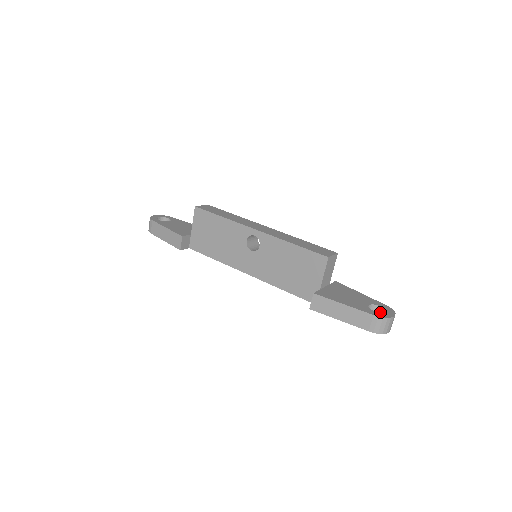
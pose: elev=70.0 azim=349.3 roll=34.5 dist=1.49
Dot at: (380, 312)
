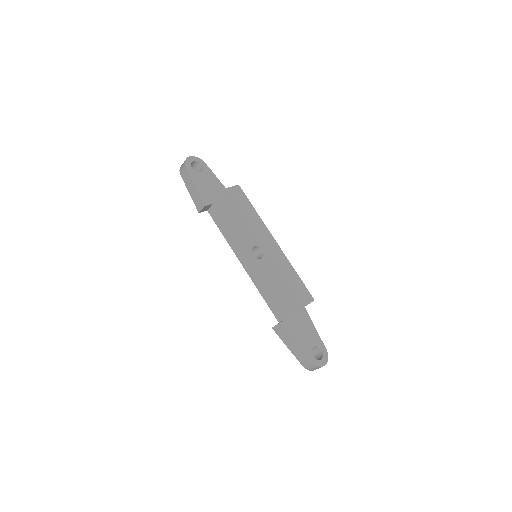
Dot at: (319, 352)
